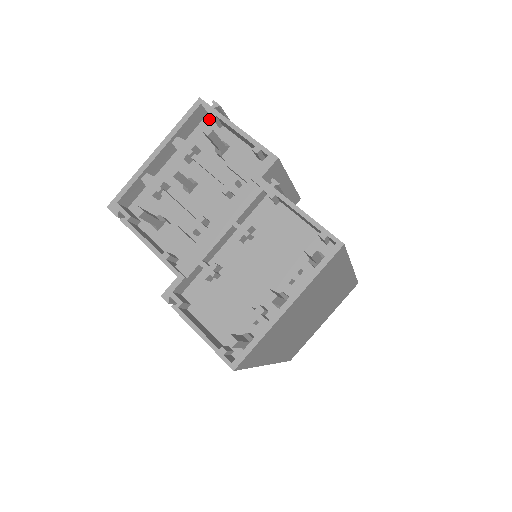
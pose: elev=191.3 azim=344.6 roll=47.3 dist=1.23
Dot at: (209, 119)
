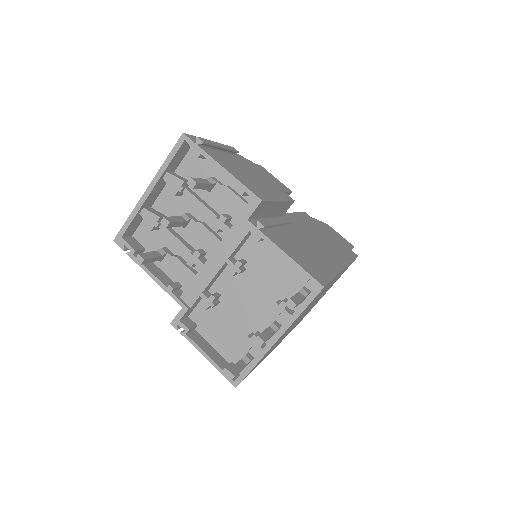
Dot at: occluded
